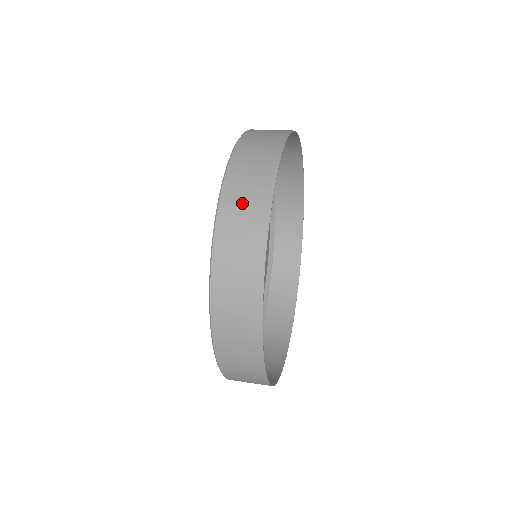
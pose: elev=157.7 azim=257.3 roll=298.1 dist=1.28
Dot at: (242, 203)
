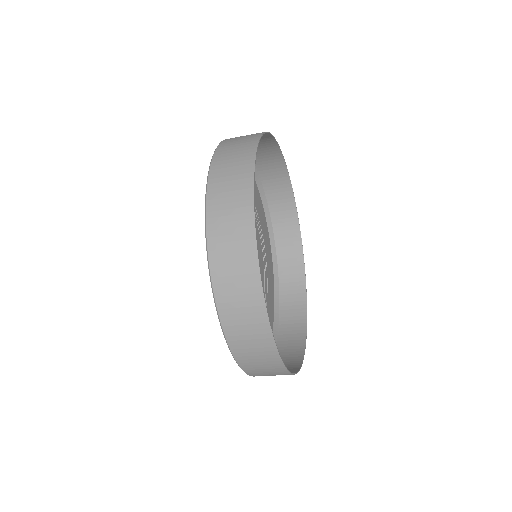
Dot at: occluded
